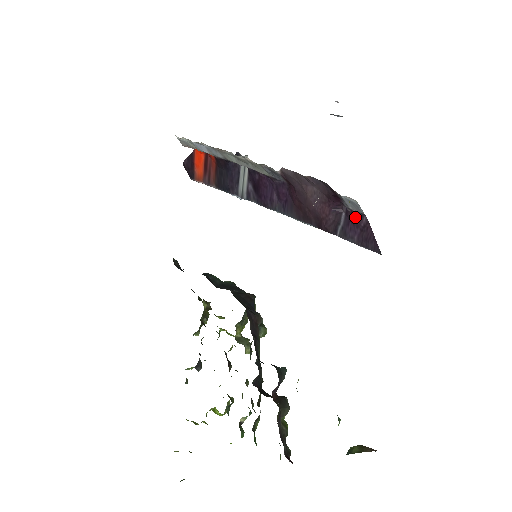
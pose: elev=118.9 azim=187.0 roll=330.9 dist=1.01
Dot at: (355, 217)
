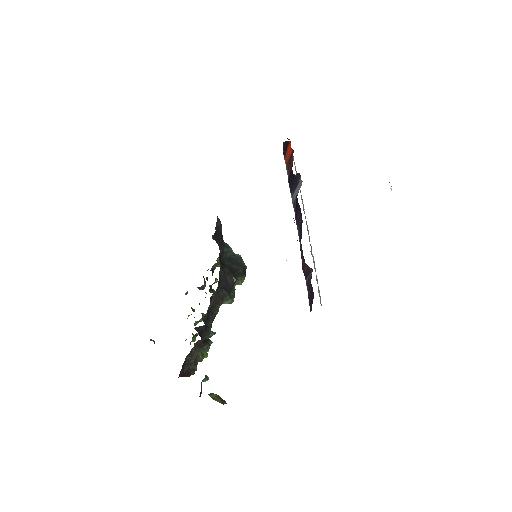
Dot at: (310, 283)
